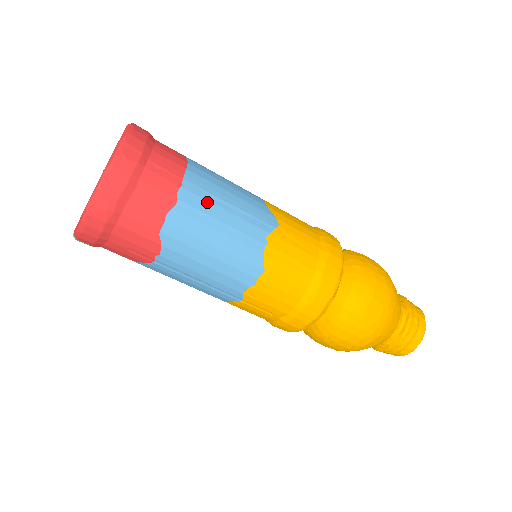
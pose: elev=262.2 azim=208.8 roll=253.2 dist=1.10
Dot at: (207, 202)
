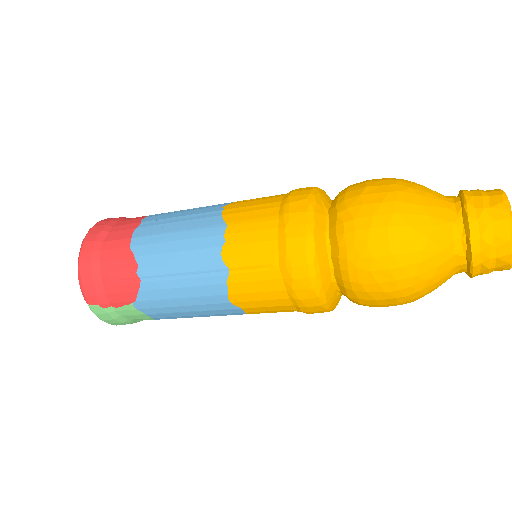
Dot at: (166, 215)
